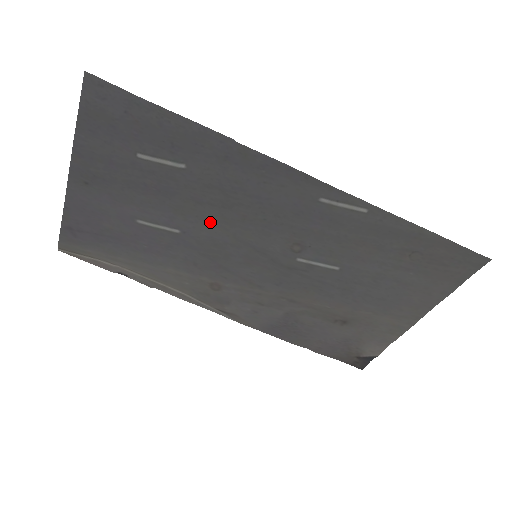
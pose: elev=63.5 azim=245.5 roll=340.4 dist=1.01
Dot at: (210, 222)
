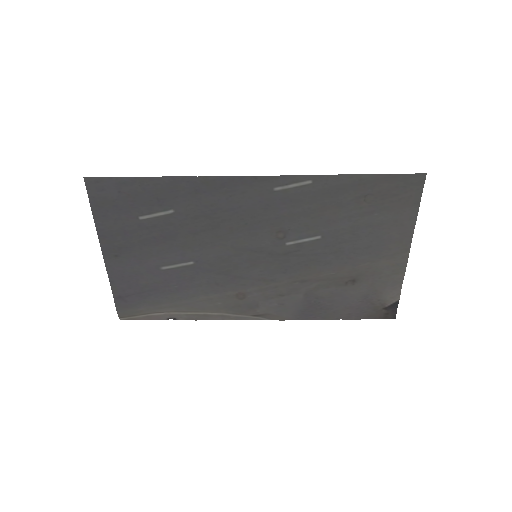
Dot at: (210, 245)
